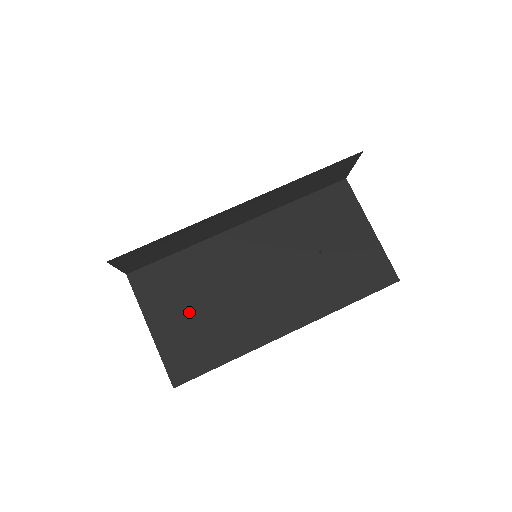
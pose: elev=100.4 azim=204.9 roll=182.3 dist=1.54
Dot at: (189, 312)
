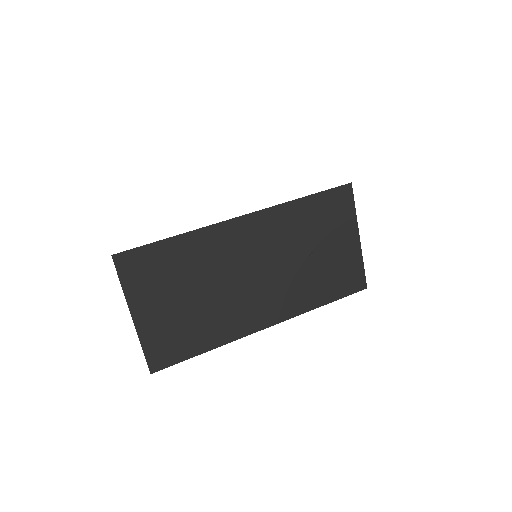
Dot at: (176, 302)
